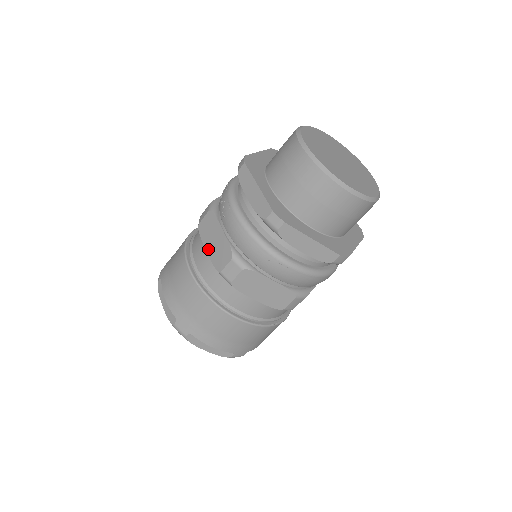
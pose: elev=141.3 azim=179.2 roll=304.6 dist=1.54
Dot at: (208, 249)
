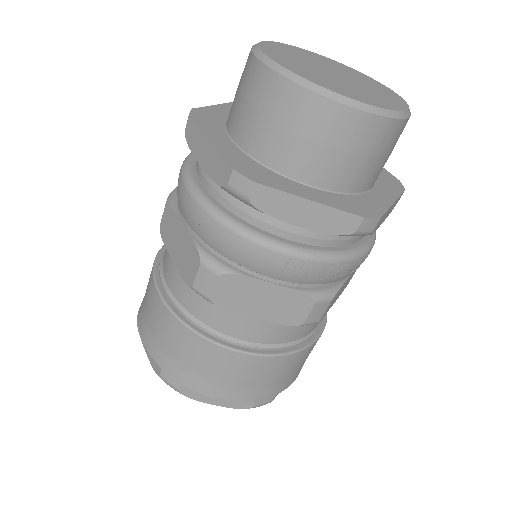
Dot at: occluded
